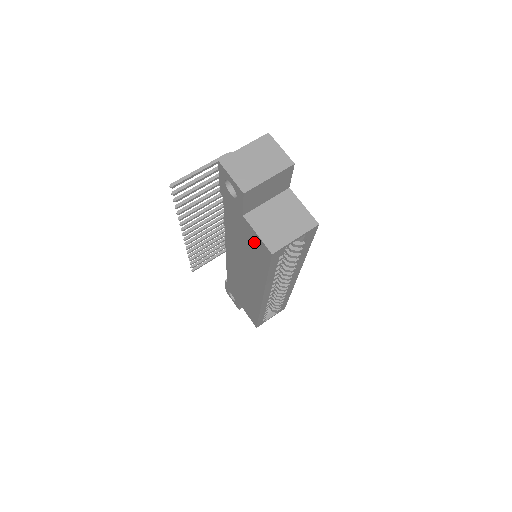
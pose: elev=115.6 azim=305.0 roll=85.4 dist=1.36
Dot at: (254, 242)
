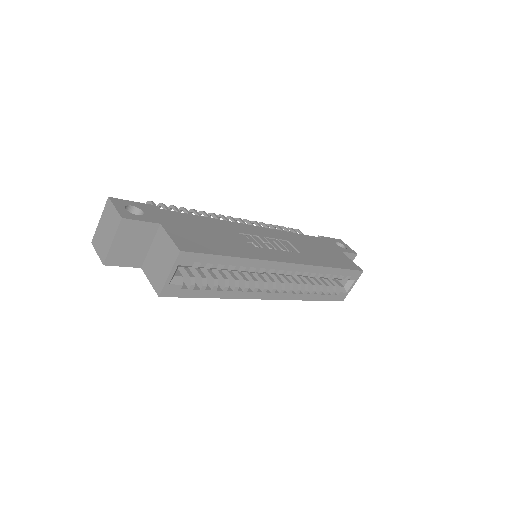
Dot at: occluded
